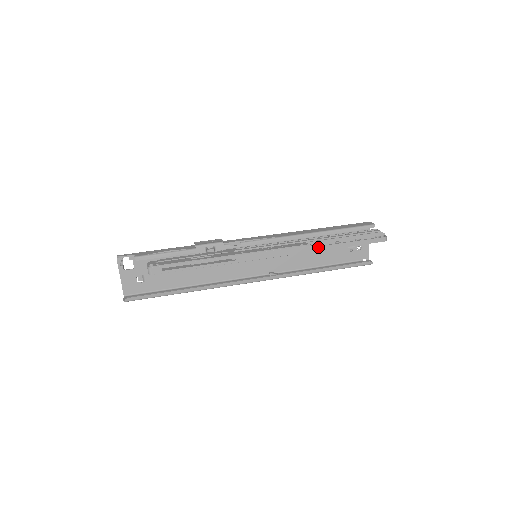
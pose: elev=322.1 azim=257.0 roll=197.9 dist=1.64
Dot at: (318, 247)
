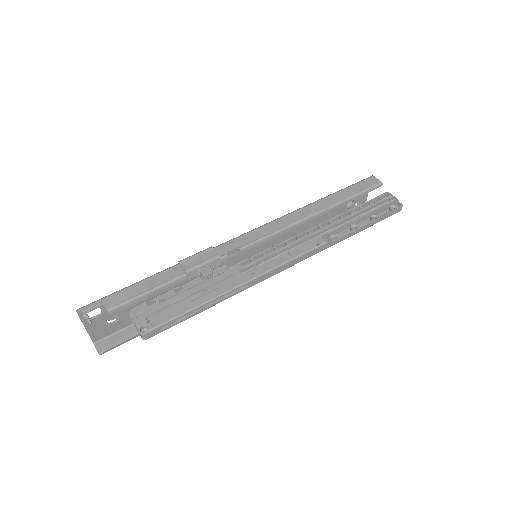
Dot at: (336, 241)
